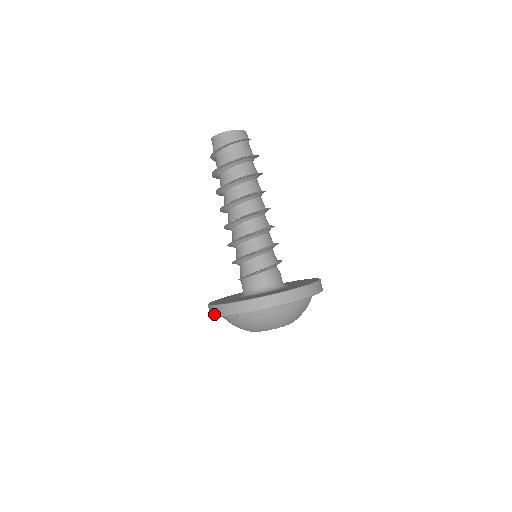
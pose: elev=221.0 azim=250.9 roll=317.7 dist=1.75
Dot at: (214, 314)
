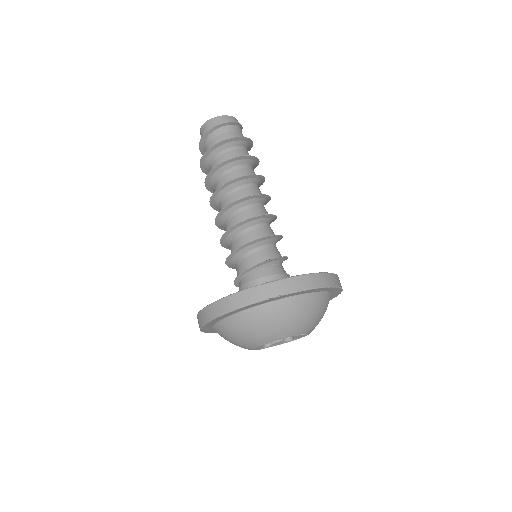
Dot at: occluded
